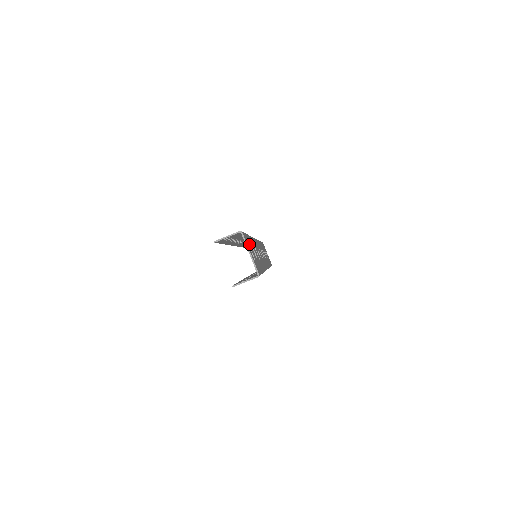
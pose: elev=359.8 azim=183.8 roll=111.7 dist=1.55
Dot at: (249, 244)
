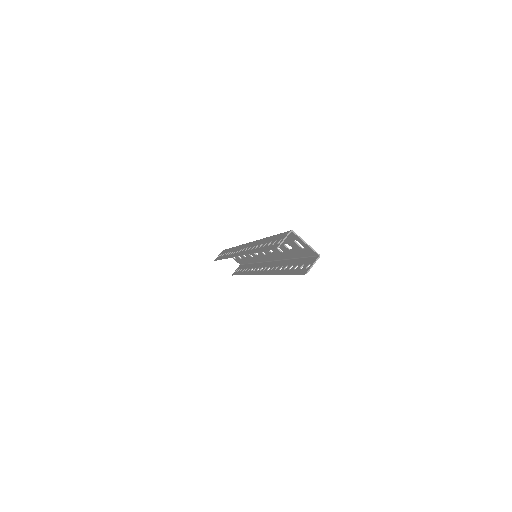
Dot at: (291, 239)
